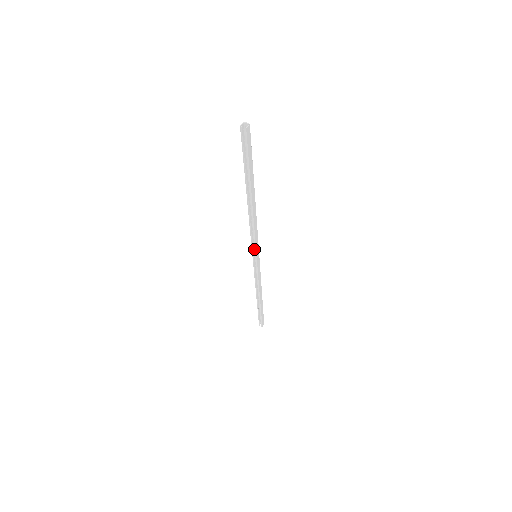
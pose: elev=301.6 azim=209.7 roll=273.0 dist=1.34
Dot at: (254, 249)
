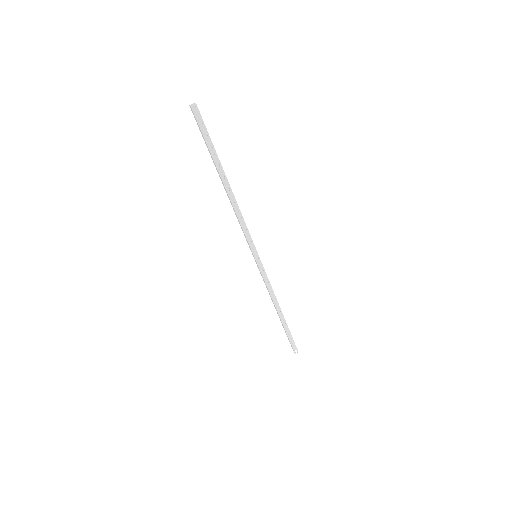
Dot at: (251, 250)
